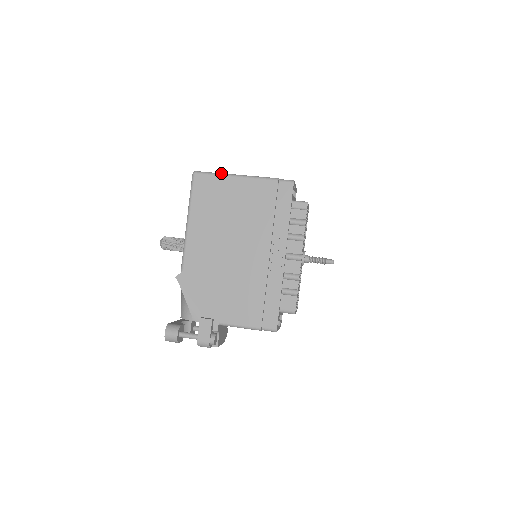
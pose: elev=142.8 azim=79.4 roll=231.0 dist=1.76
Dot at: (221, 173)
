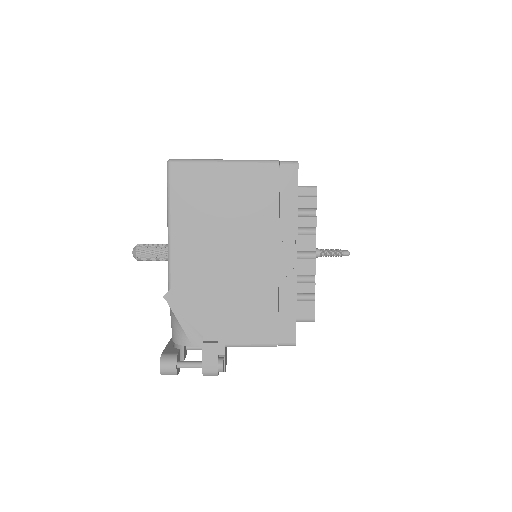
Dot at: (205, 159)
